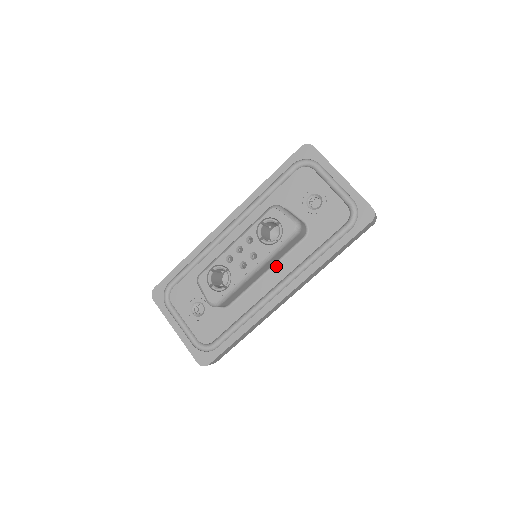
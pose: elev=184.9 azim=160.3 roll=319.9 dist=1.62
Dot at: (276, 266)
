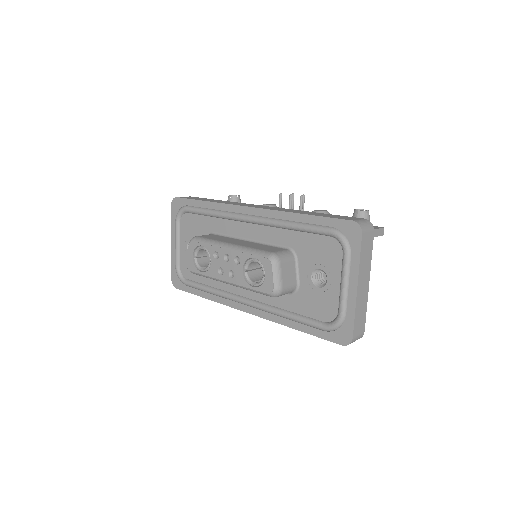
Dot at: occluded
